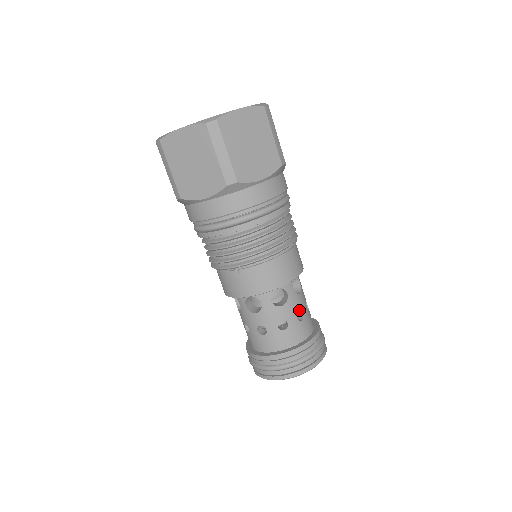
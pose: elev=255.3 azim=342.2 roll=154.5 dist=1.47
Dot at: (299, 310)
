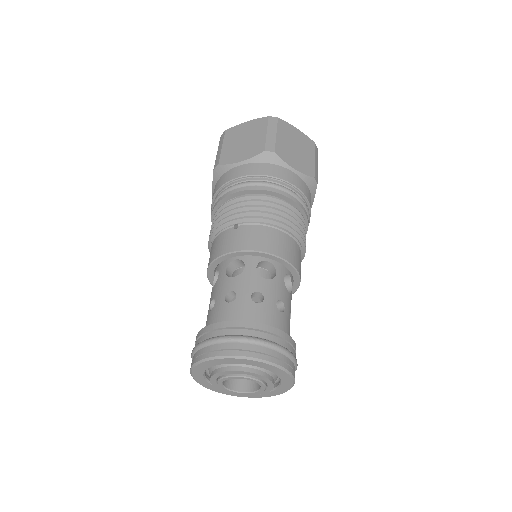
Dot at: (281, 300)
